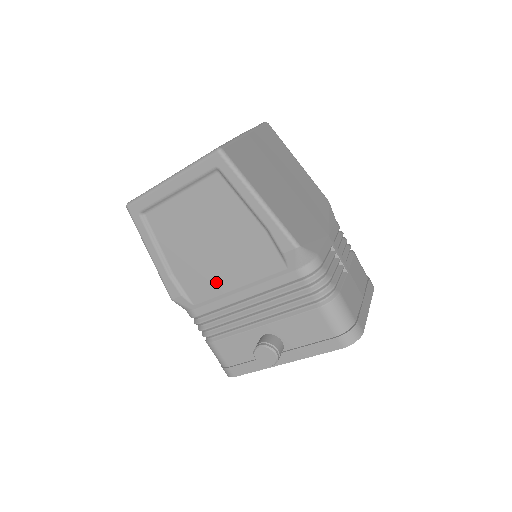
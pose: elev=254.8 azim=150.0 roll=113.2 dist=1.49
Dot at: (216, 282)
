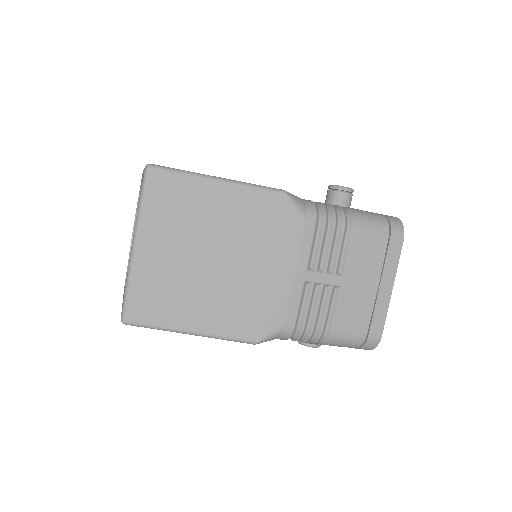
Dot at: occluded
